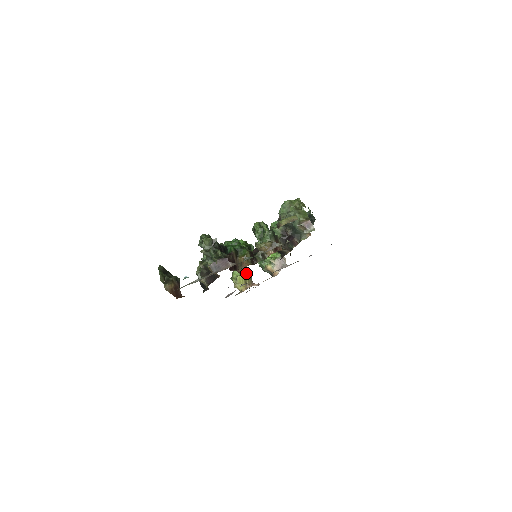
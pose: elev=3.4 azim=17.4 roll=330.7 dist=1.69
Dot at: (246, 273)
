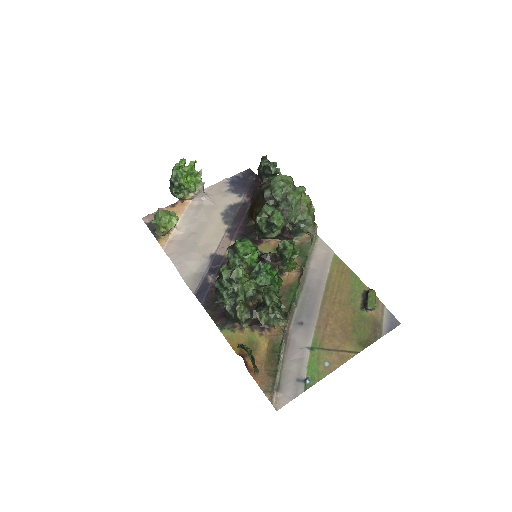
Dot at: occluded
